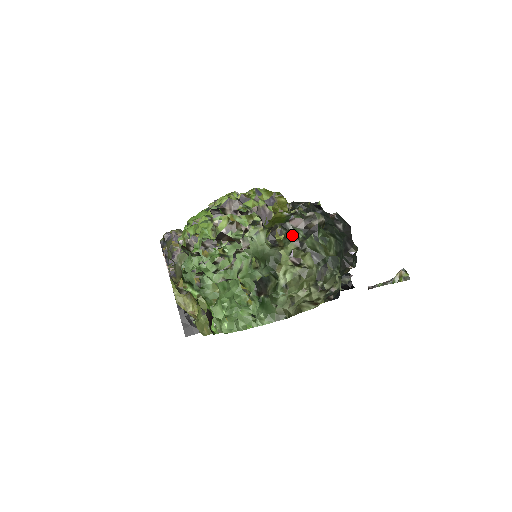
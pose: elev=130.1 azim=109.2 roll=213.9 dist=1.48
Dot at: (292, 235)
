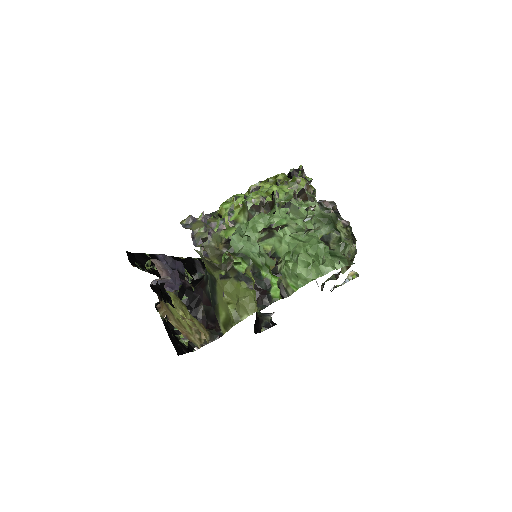
Dot at: (331, 209)
